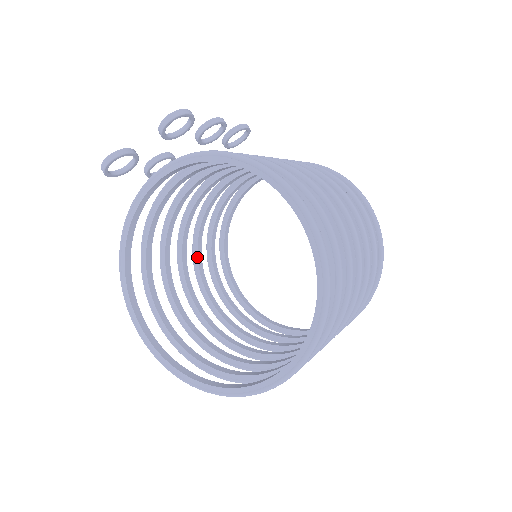
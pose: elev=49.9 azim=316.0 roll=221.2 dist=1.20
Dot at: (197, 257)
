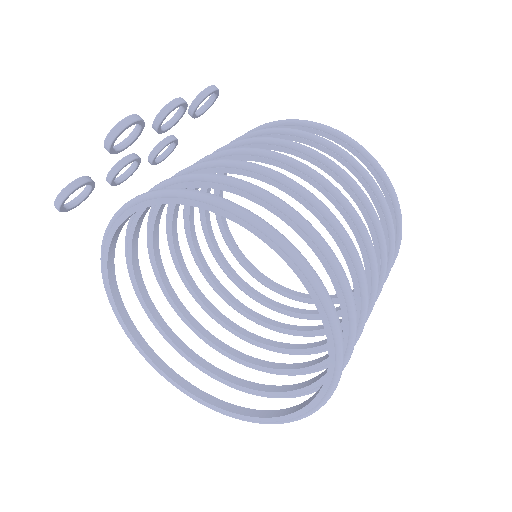
Dot at: (195, 250)
